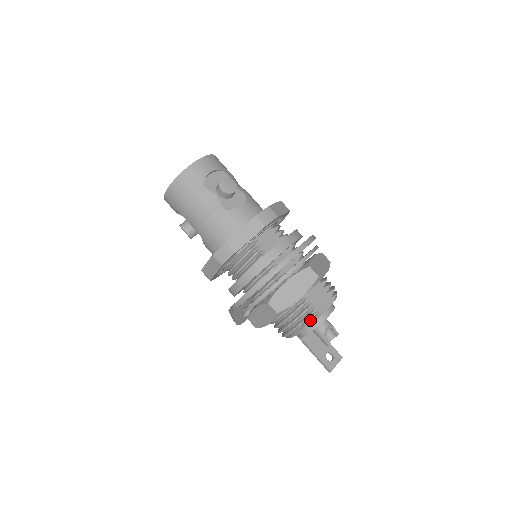
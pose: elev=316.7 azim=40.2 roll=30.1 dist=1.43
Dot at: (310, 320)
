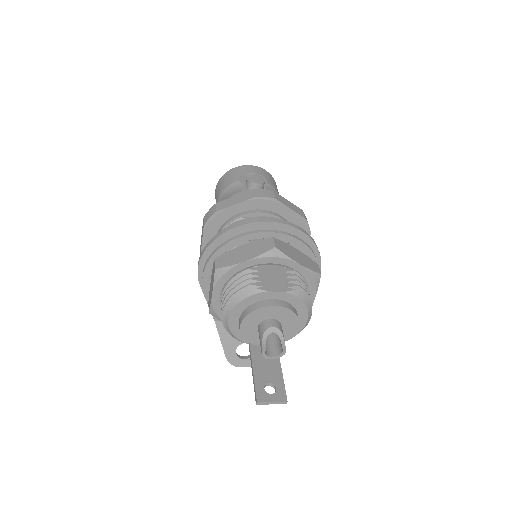
Dot at: (245, 292)
